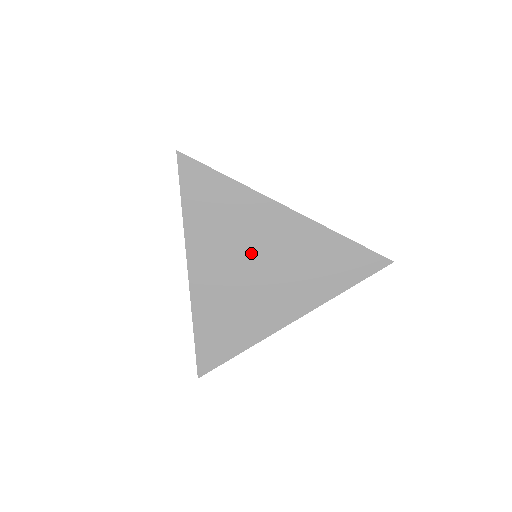
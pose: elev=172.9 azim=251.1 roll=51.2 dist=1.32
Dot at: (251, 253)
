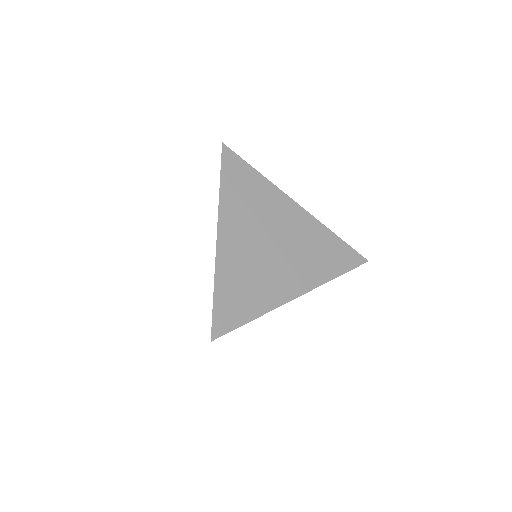
Dot at: (269, 230)
